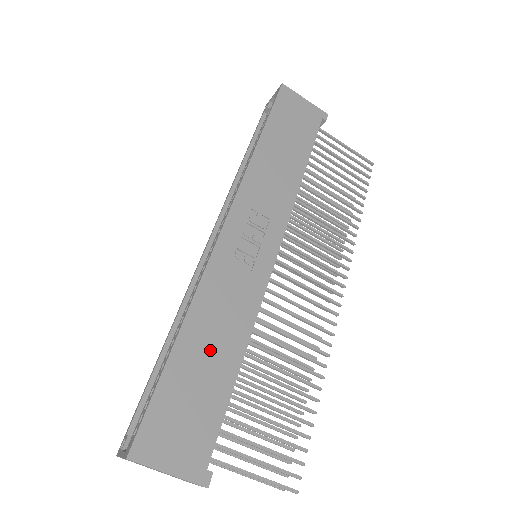
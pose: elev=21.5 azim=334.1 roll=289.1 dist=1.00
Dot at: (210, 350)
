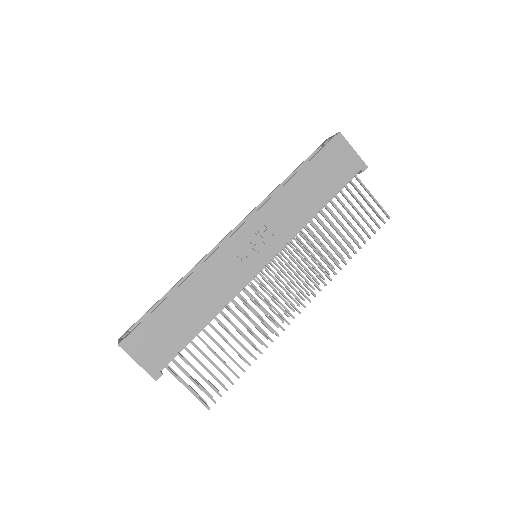
Dot at: (192, 306)
